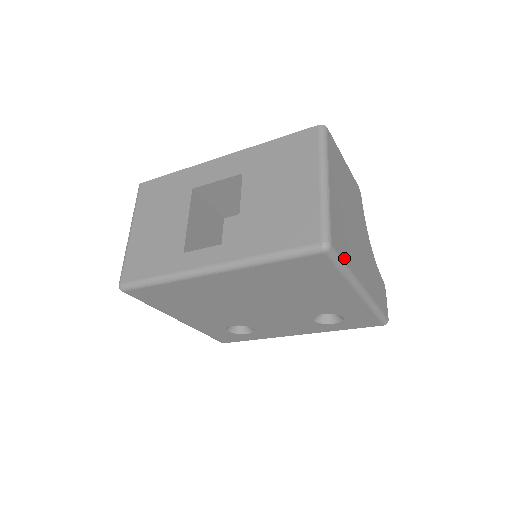
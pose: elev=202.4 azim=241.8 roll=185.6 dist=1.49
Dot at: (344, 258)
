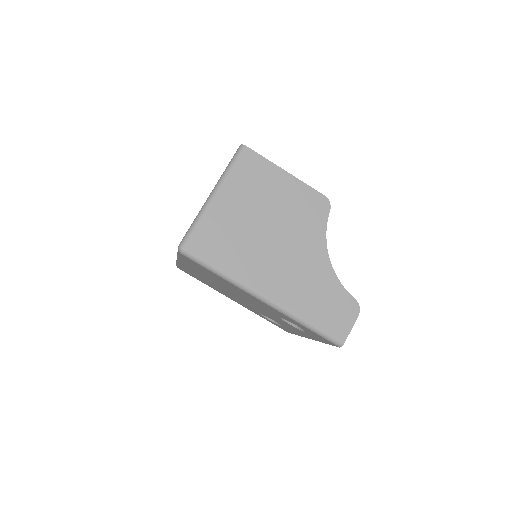
Dot at: (215, 262)
